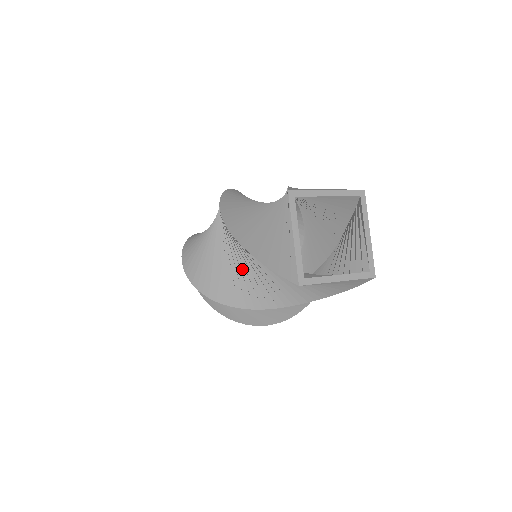
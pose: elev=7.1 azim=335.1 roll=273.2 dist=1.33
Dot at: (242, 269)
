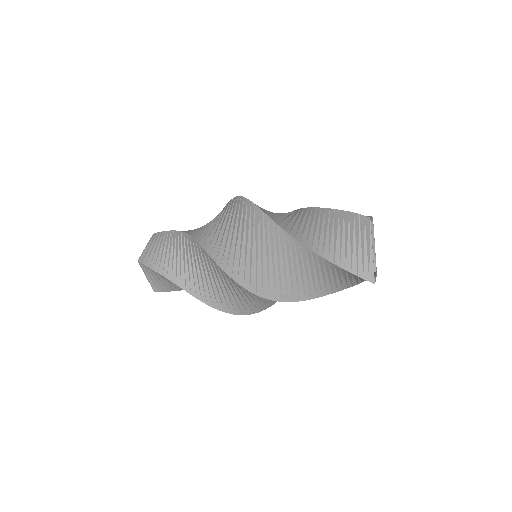
Dot at: (293, 270)
